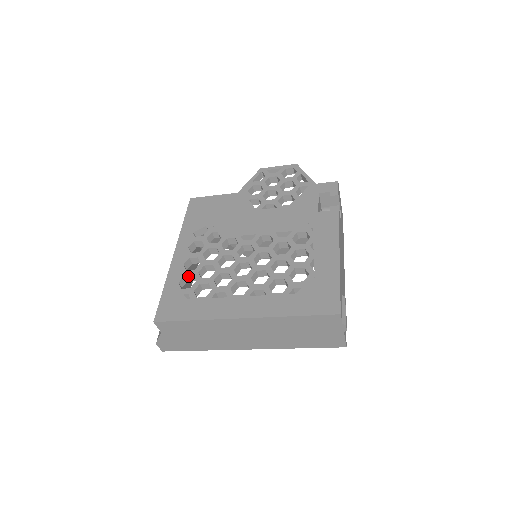
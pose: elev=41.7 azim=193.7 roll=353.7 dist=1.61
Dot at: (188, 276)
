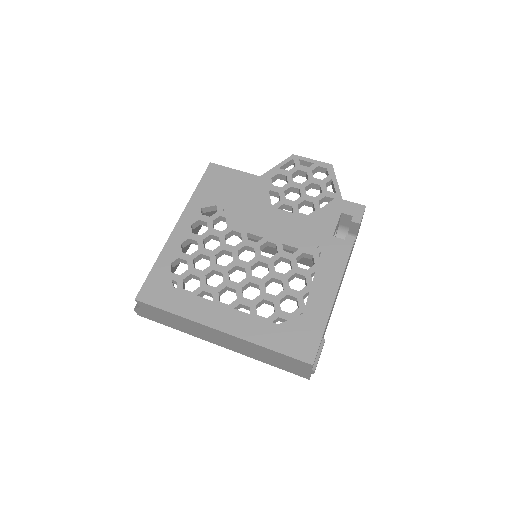
Dot at: (182, 259)
